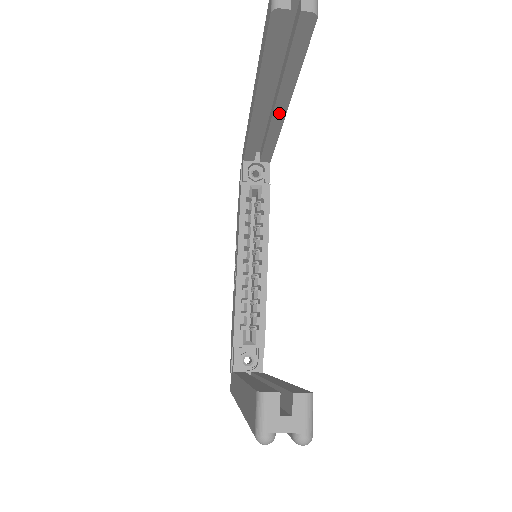
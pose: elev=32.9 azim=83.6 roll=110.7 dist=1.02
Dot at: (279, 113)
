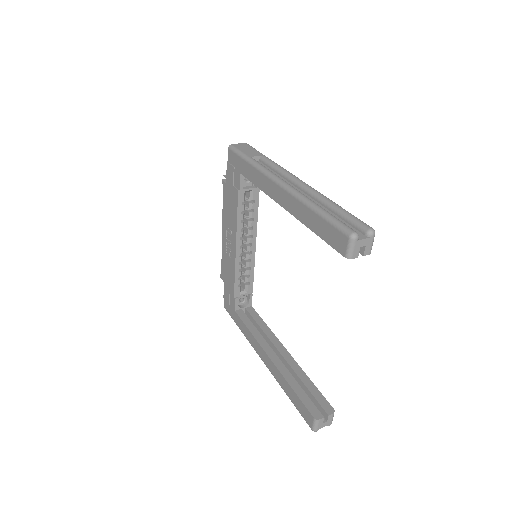
Dot at: occluded
